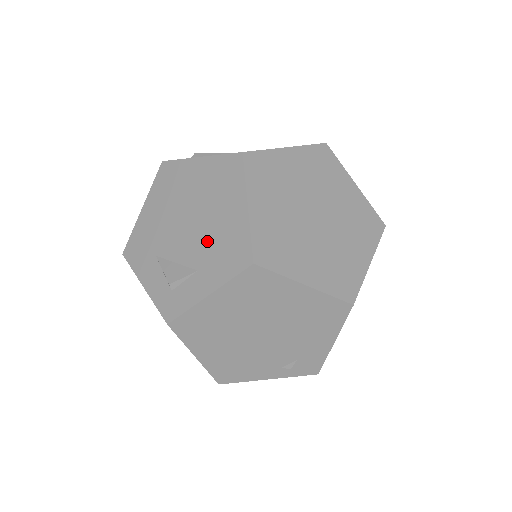
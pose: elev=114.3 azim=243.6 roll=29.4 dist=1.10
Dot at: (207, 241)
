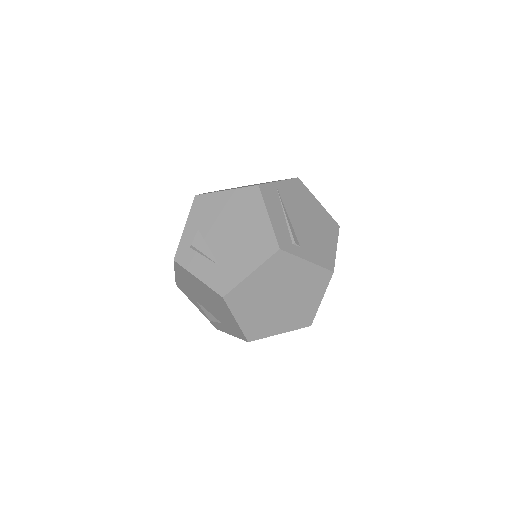
Dot at: (221, 317)
